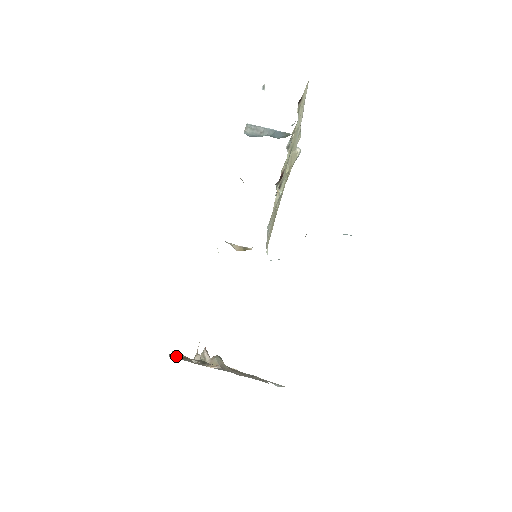
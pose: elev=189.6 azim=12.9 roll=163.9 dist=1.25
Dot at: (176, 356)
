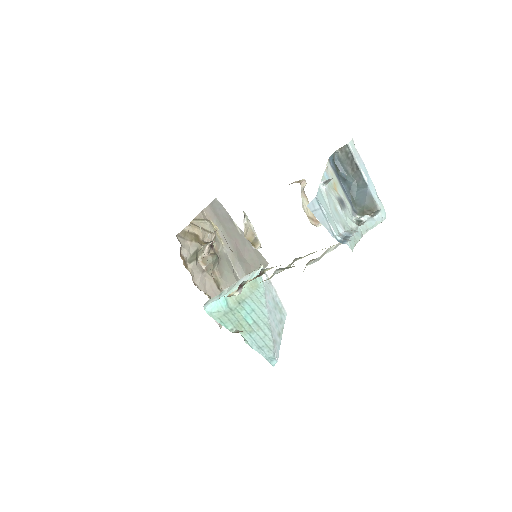
Dot at: (189, 230)
